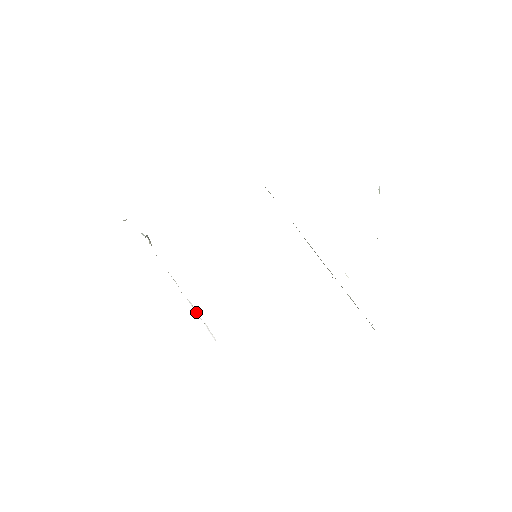
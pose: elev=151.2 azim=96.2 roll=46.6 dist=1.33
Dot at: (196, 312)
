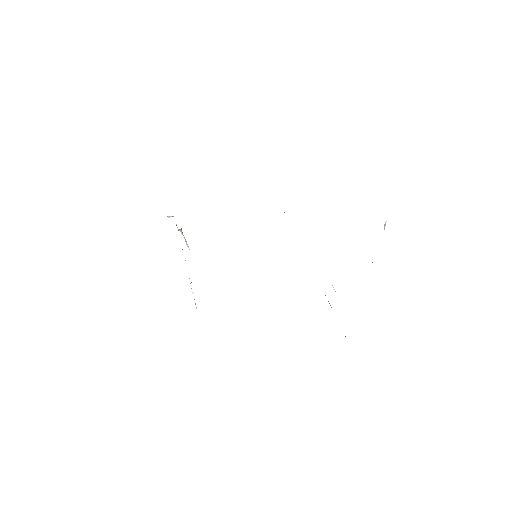
Dot at: occluded
